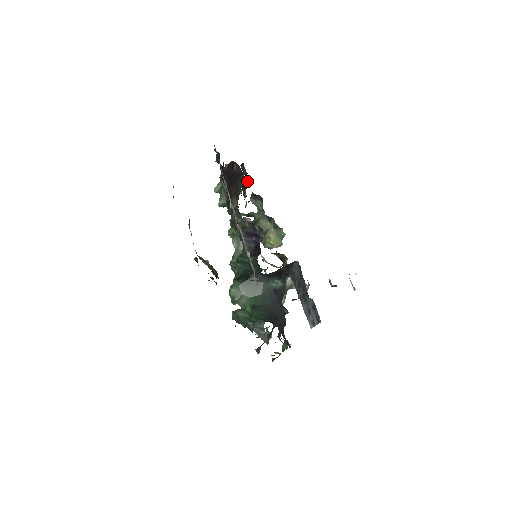
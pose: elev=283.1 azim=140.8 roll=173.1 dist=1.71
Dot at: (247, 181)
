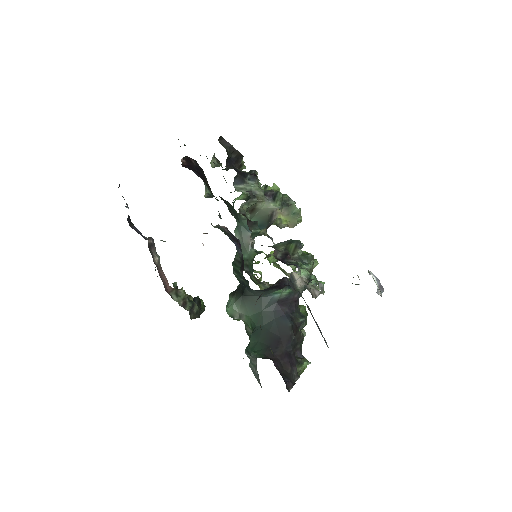
Dot at: (237, 153)
